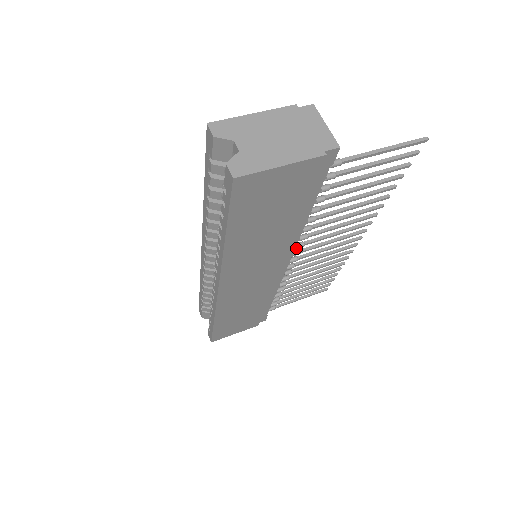
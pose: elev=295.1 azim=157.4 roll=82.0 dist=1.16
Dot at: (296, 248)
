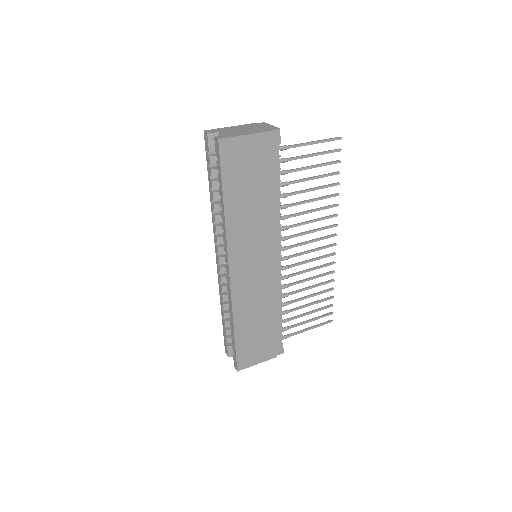
Dot at: (281, 236)
